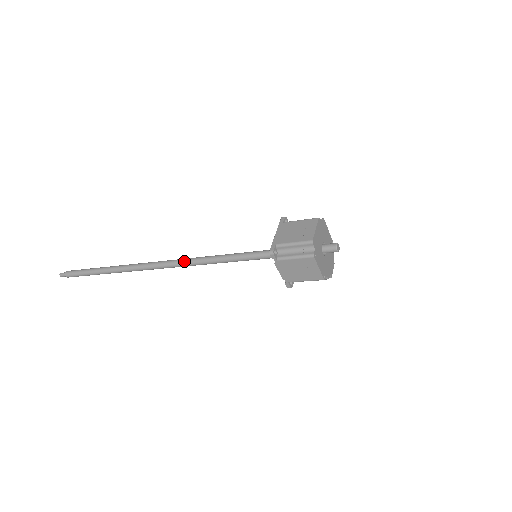
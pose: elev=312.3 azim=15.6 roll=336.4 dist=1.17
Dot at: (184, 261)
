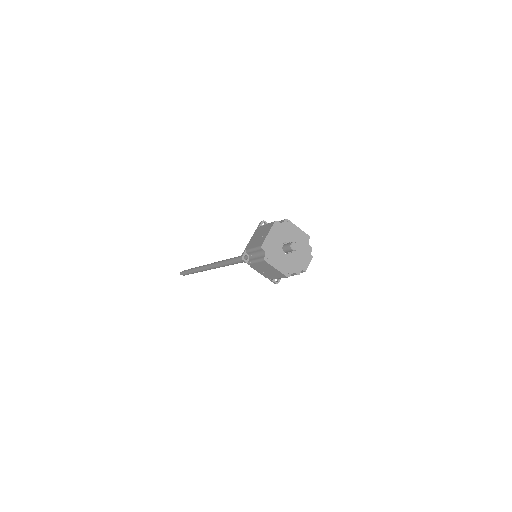
Dot at: (223, 262)
